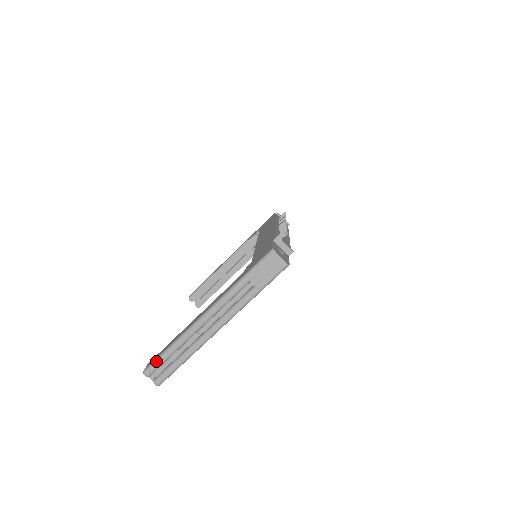
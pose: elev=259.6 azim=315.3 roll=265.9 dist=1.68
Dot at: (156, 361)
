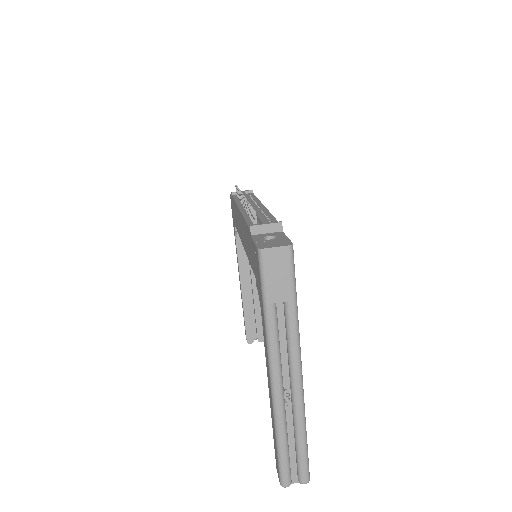
Dot at: (280, 466)
